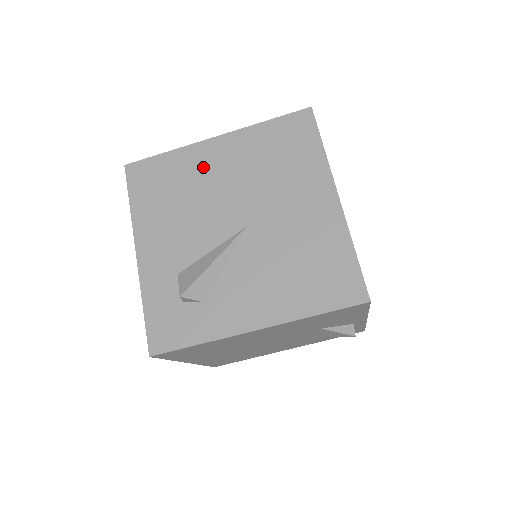
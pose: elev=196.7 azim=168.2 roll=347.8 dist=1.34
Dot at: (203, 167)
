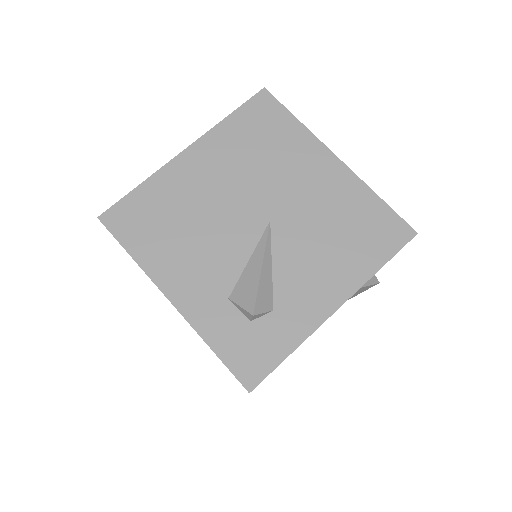
Dot at: (190, 183)
